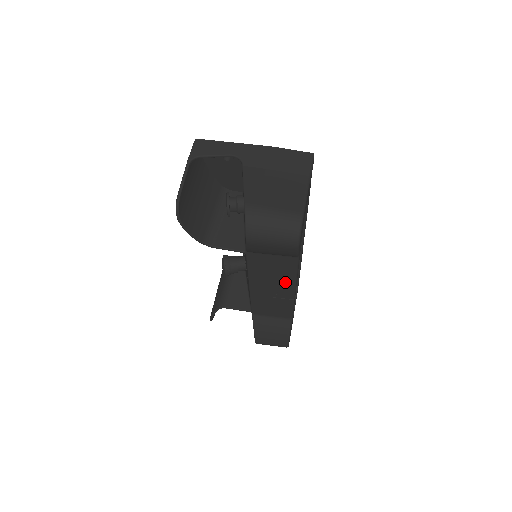
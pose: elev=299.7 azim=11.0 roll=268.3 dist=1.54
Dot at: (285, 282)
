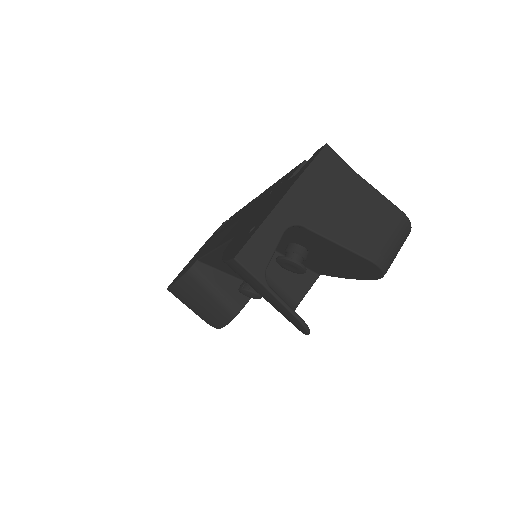
Dot at: occluded
